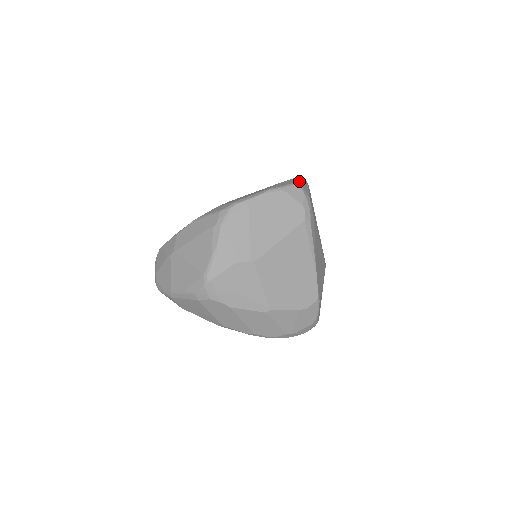
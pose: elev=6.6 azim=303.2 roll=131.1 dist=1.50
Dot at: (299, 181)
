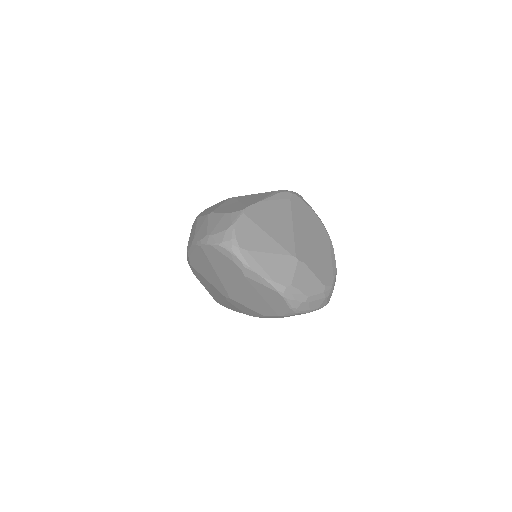
Dot at: occluded
